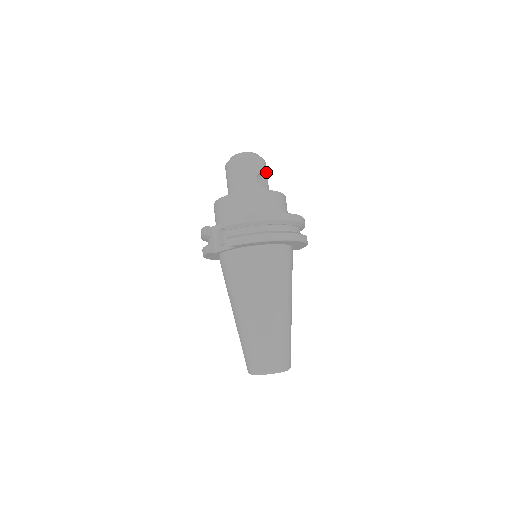
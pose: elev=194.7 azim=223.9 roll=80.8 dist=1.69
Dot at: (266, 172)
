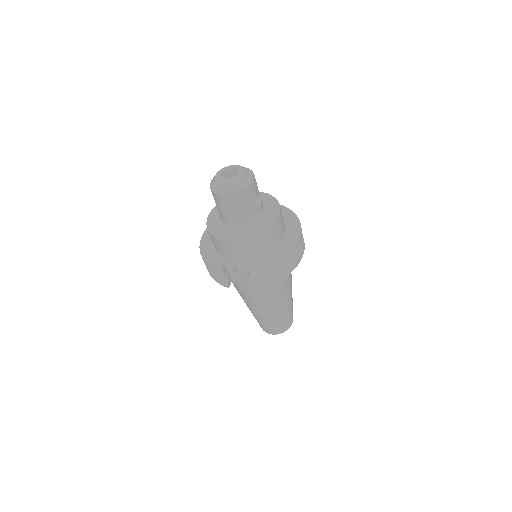
Dot at: occluded
